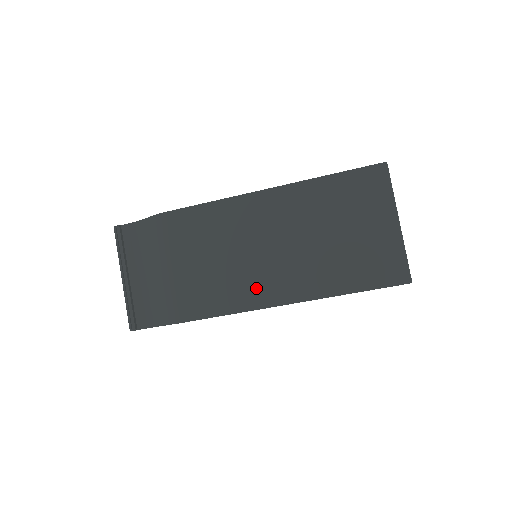
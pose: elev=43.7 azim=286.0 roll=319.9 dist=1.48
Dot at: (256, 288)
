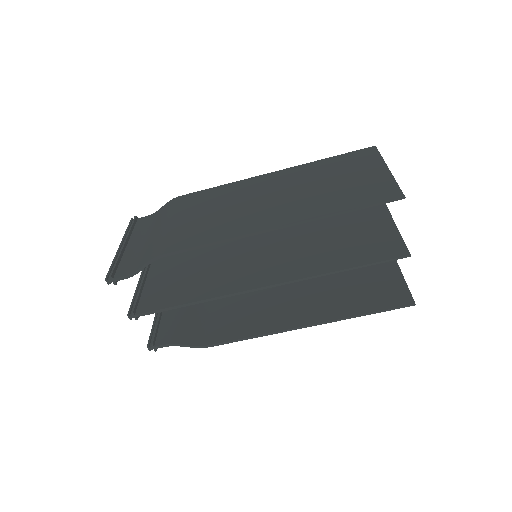
Dot at: (245, 223)
